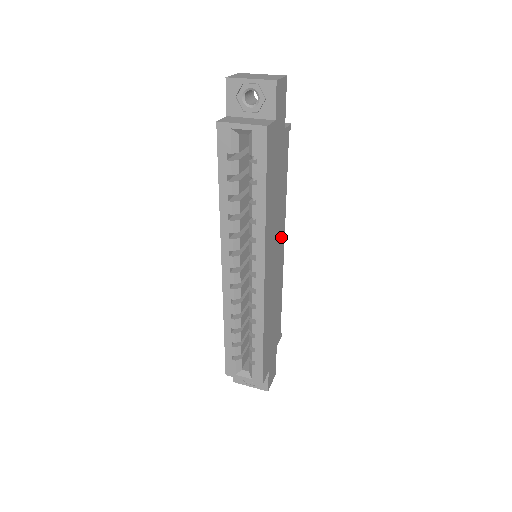
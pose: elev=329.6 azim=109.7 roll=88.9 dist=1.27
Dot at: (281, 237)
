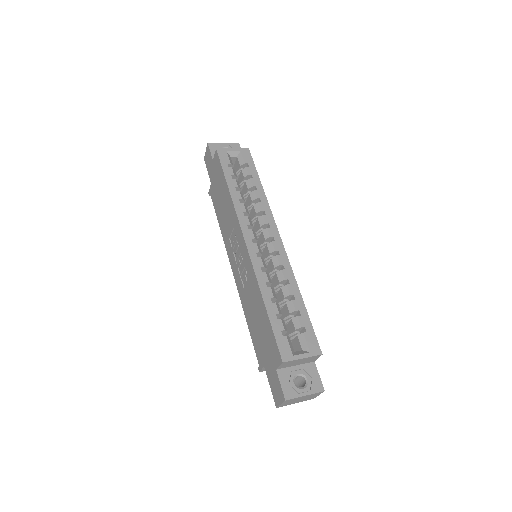
Dot at: occluded
